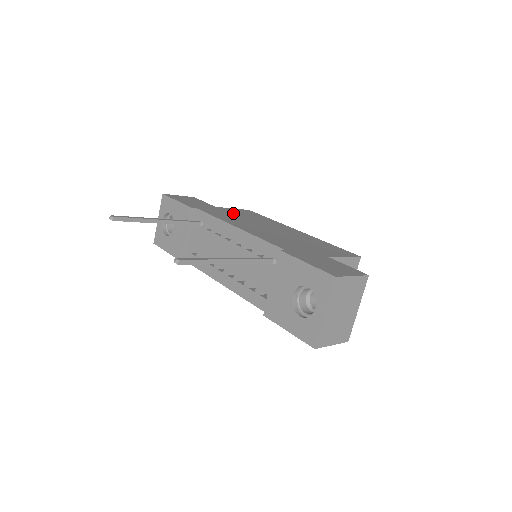
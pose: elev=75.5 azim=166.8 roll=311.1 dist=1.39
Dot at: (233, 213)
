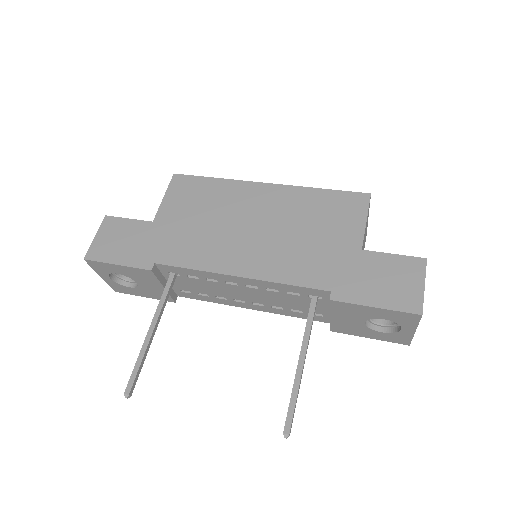
Dot at: (184, 221)
